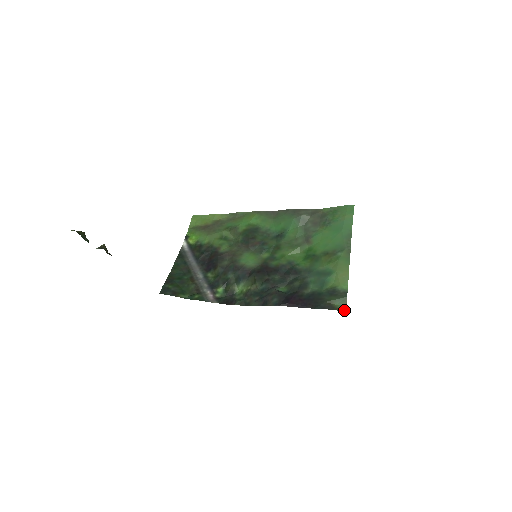
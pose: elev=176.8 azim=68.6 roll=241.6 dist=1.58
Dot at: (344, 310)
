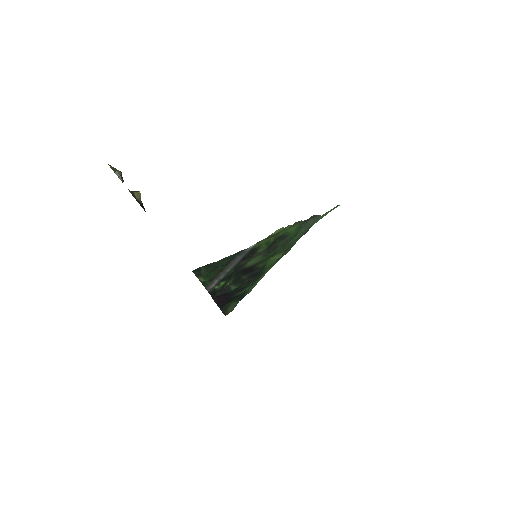
Dot at: (226, 314)
